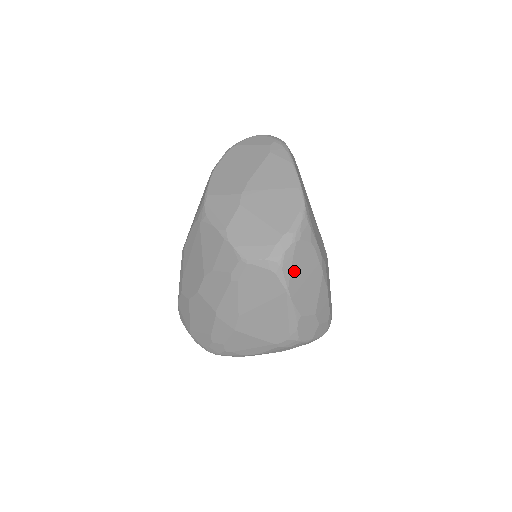
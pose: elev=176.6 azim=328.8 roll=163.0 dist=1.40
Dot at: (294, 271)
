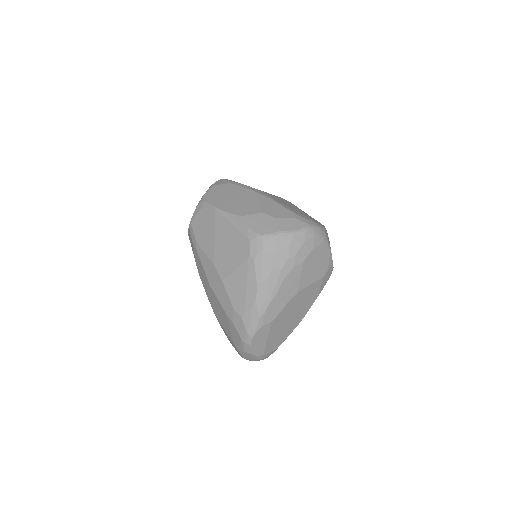
Dot at: (218, 198)
